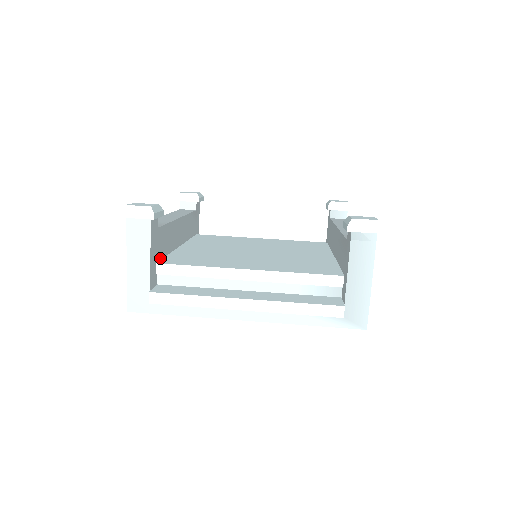
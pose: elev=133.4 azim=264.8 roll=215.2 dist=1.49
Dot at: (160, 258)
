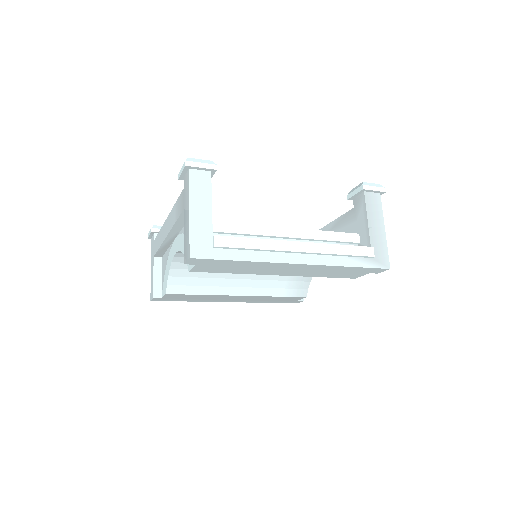
Dot at: occluded
